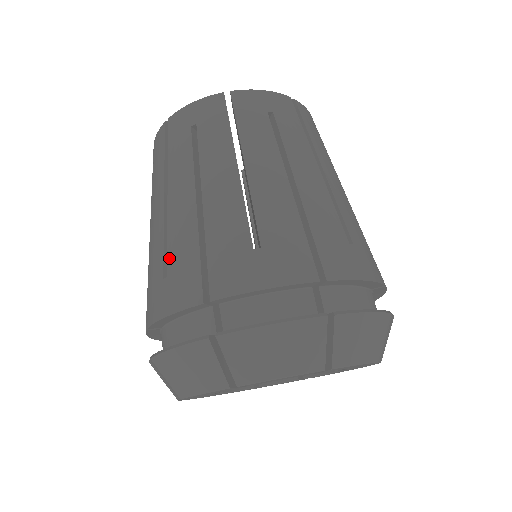
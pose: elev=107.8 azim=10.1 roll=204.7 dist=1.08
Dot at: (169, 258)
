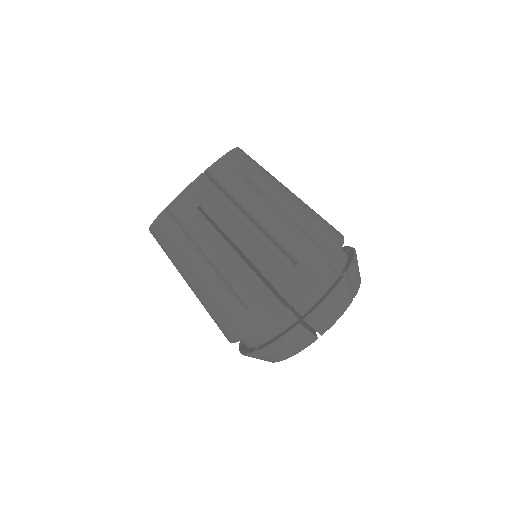
Dot at: (211, 315)
